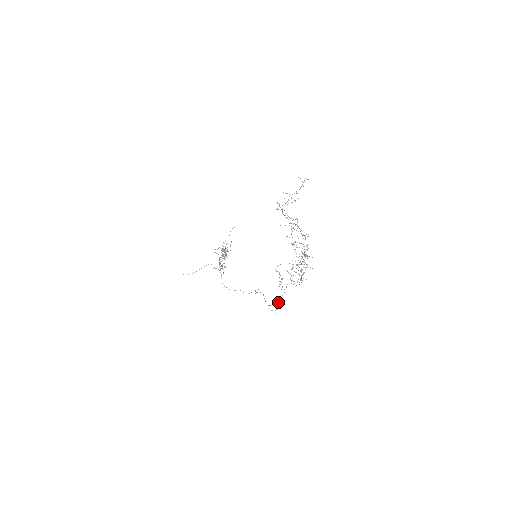
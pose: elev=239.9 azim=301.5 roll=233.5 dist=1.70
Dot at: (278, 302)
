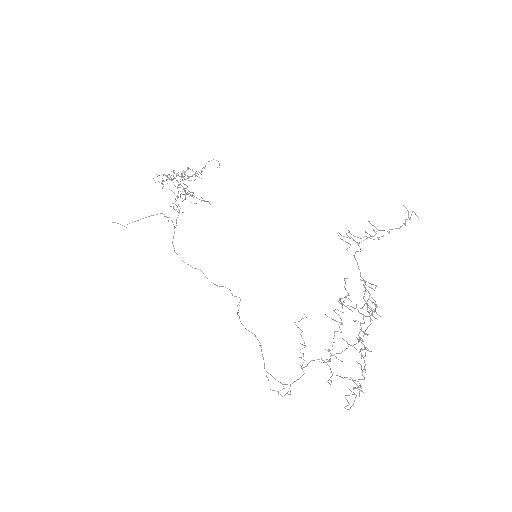
Dot at: (290, 386)
